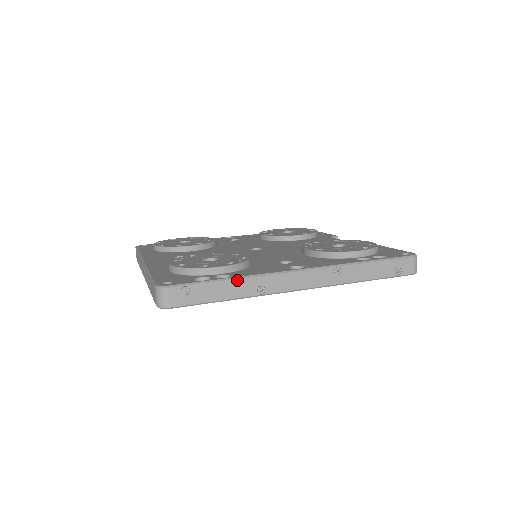
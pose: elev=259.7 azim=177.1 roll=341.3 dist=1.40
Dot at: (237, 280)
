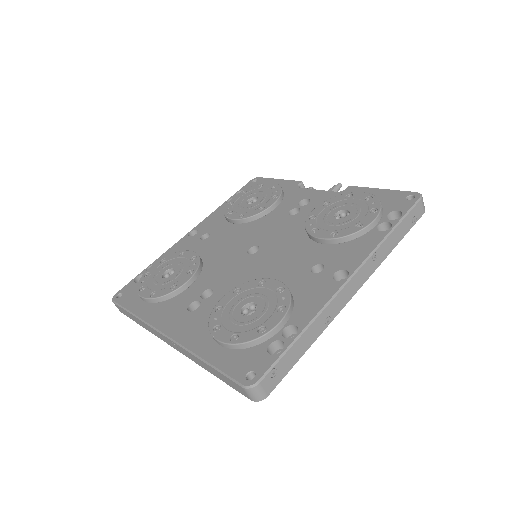
Dot at: (308, 329)
